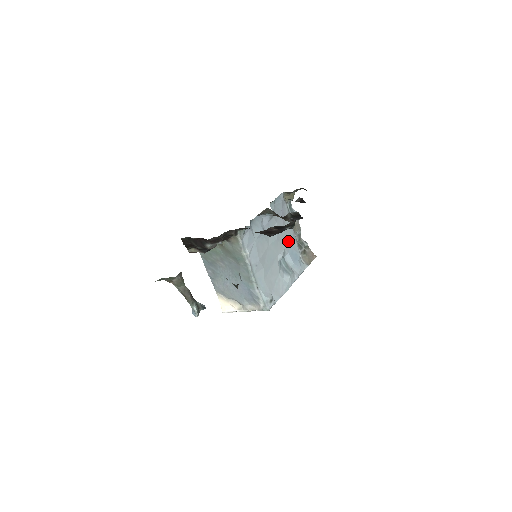
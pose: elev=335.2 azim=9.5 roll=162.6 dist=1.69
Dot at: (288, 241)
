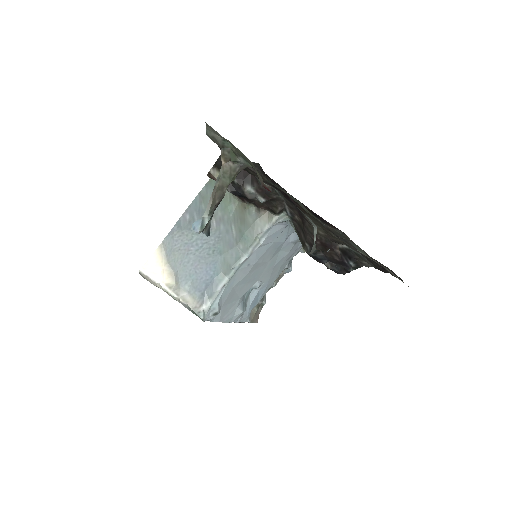
Dot at: (271, 280)
